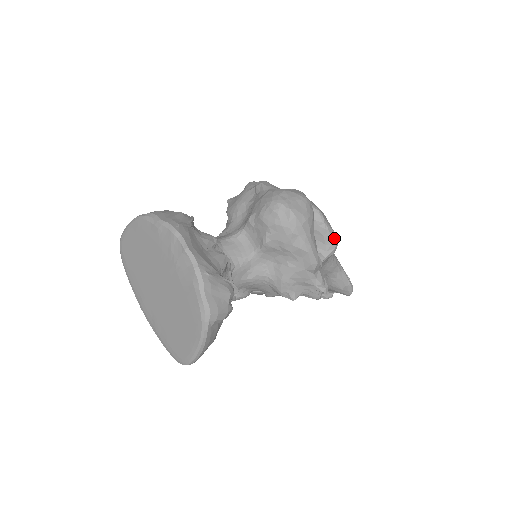
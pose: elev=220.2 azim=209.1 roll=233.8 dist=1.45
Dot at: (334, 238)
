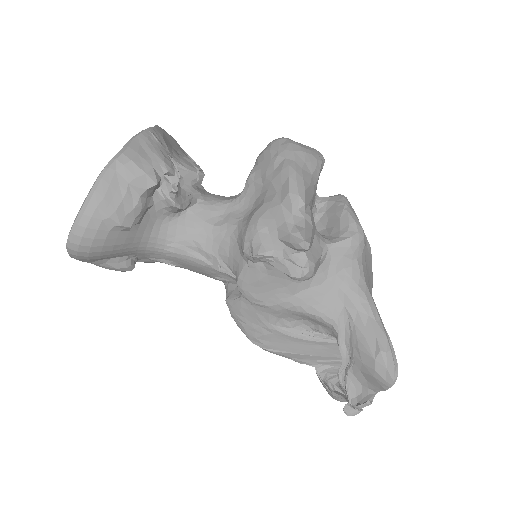
Dot at: (355, 224)
